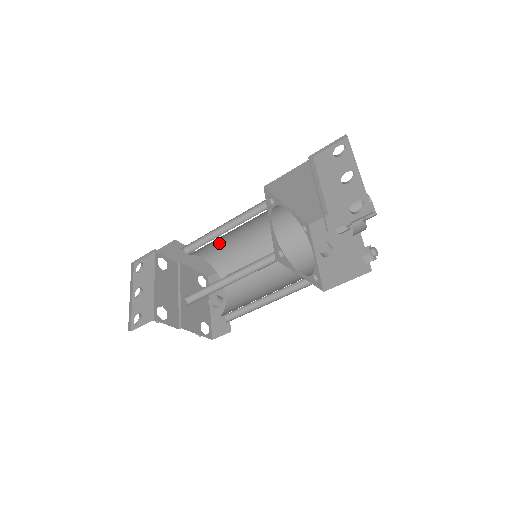
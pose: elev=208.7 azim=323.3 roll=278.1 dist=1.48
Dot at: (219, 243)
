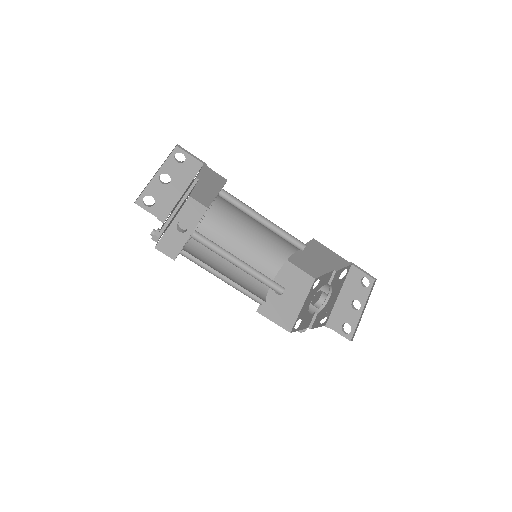
Dot at: (240, 211)
